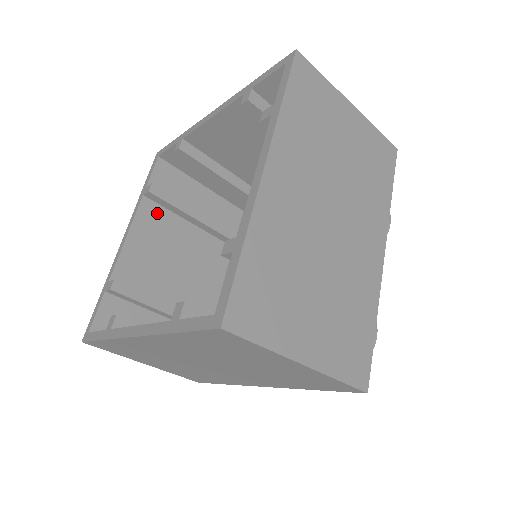
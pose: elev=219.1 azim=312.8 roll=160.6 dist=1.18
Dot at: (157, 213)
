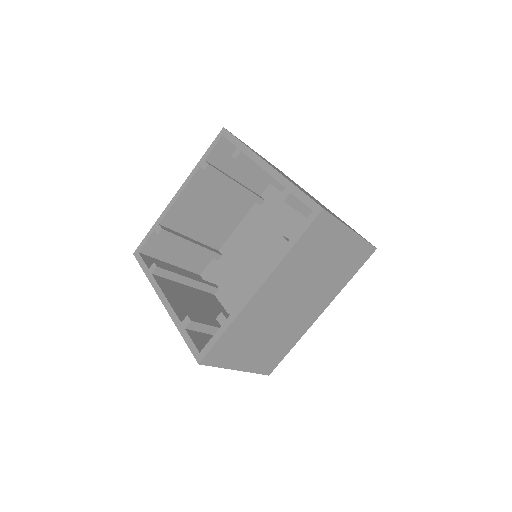
Dot at: (166, 282)
